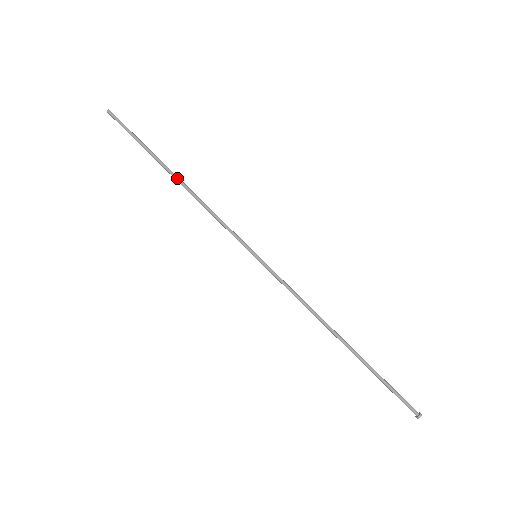
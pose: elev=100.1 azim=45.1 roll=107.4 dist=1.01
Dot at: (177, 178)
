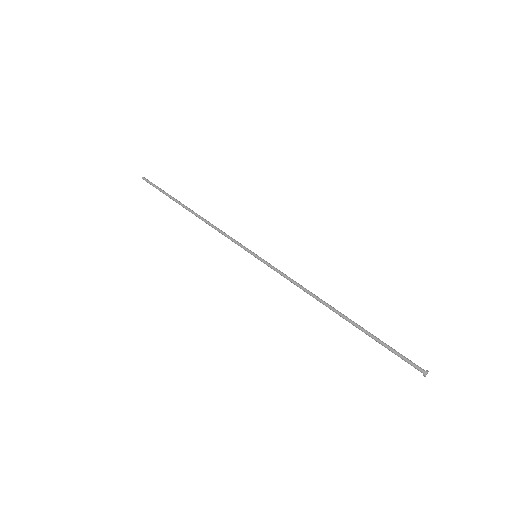
Dot at: occluded
